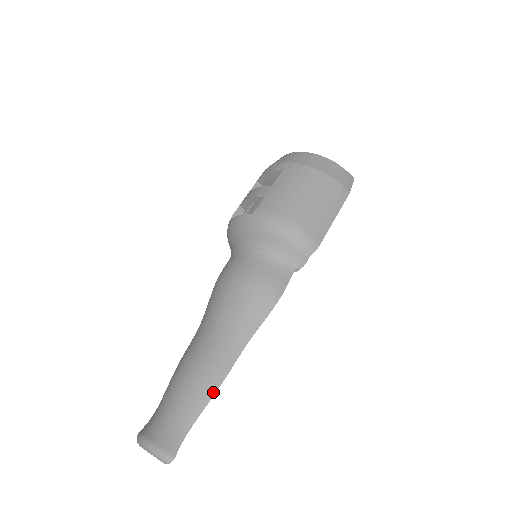
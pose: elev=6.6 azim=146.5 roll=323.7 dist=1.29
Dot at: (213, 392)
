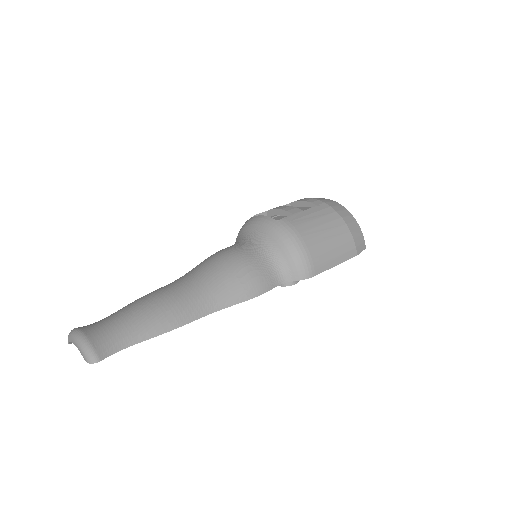
Dot at: (163, 331)
